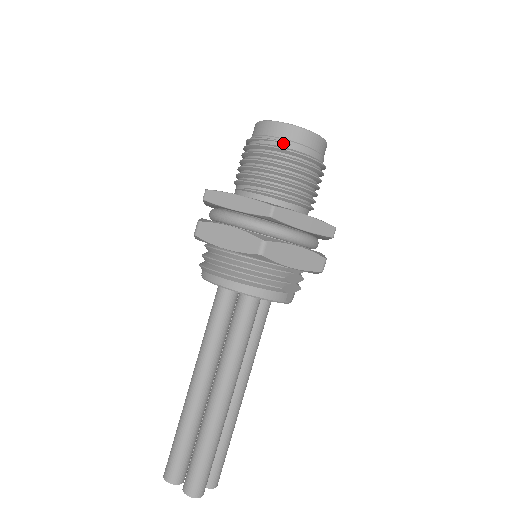
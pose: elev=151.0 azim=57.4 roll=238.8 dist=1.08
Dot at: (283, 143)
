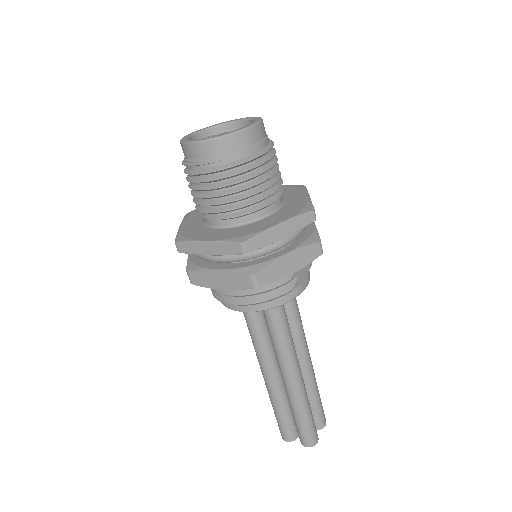
Dot at: (216, 162)
